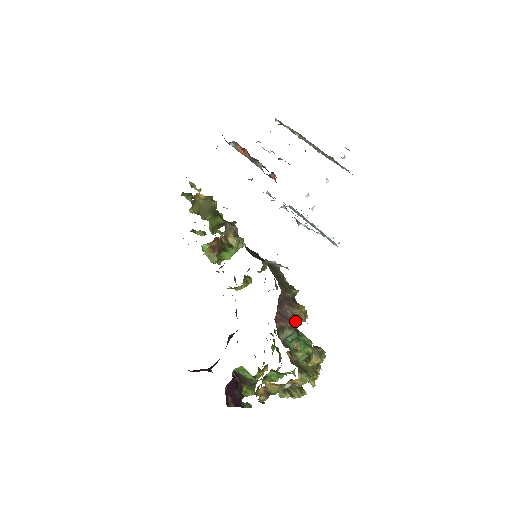
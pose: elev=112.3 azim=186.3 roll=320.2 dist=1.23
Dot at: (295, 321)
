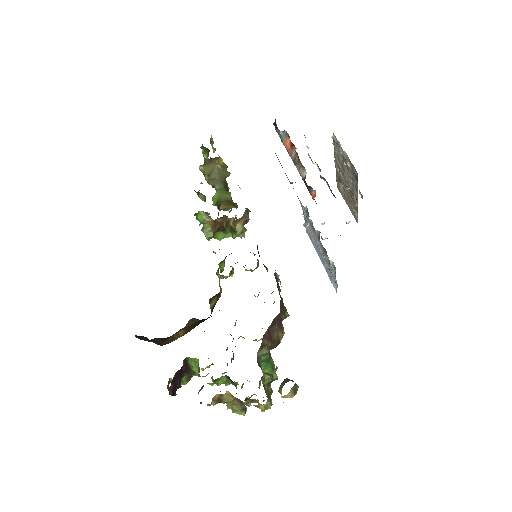
Dot at: (275, 343)
